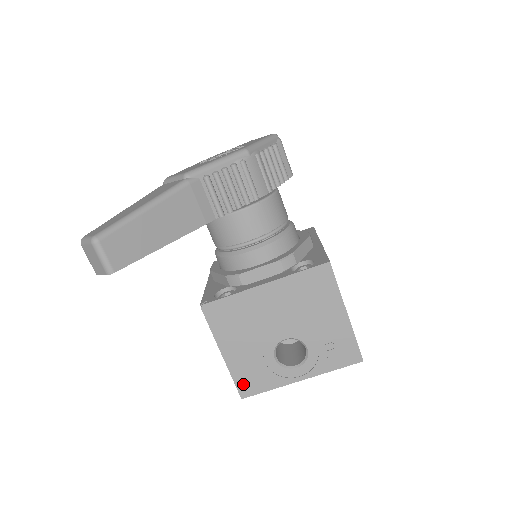
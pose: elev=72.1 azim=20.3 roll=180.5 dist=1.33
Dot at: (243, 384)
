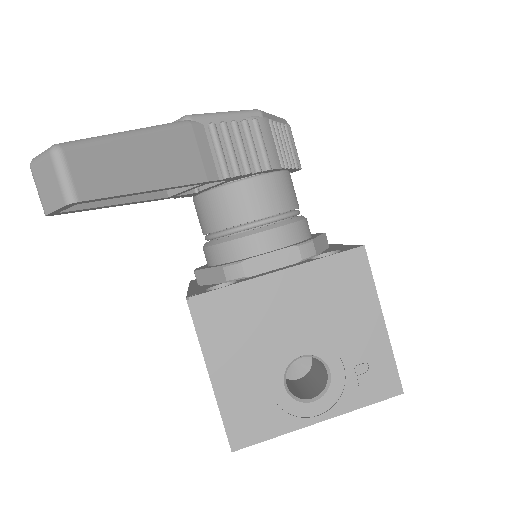
Dot at: (236, 427)
